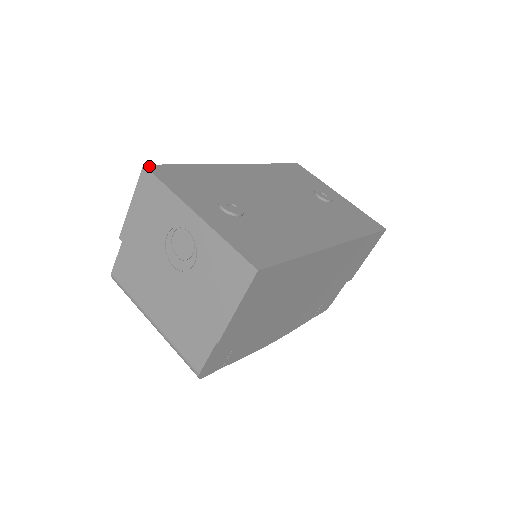
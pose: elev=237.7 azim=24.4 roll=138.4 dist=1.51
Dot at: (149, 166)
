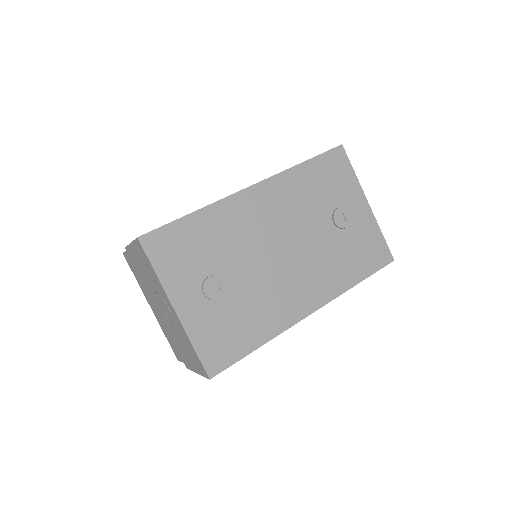
Dot at: (143, 238)
